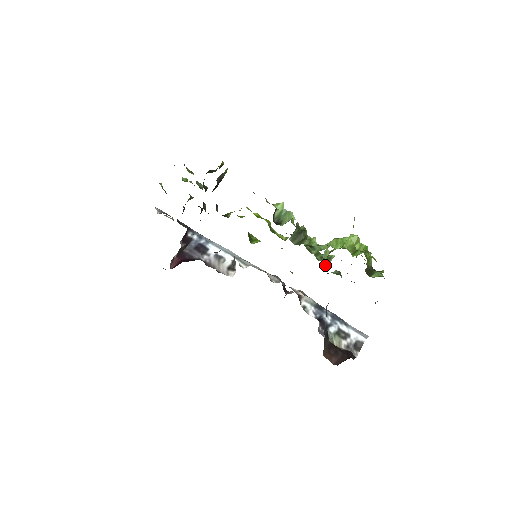
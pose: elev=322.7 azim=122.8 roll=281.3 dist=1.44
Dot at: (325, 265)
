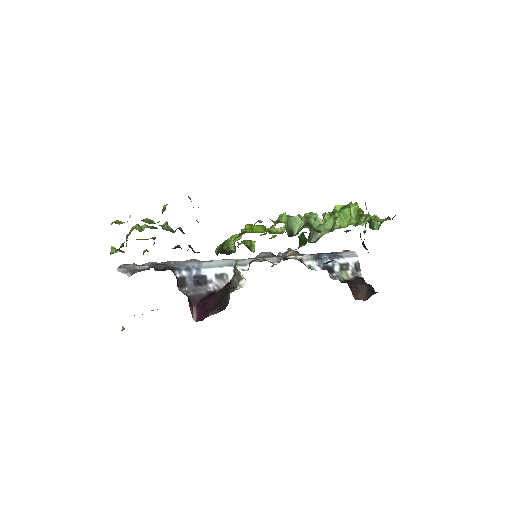
Dot at: occluded
